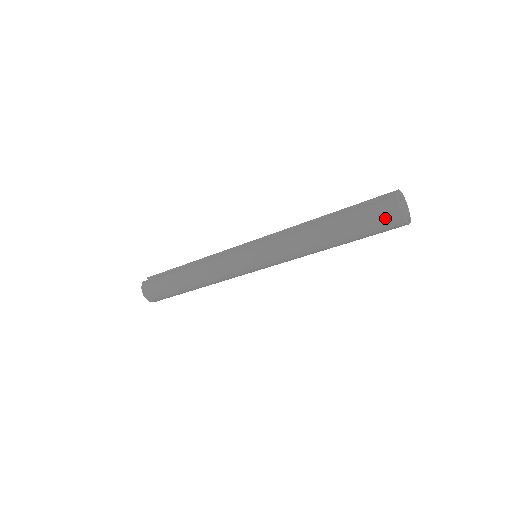
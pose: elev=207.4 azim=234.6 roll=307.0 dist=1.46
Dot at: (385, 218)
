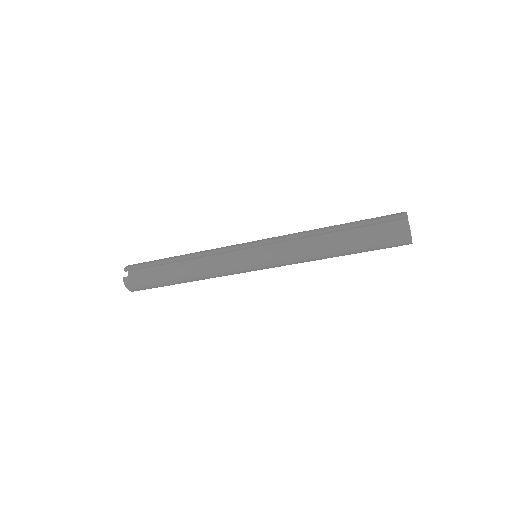
Dot at: (396, 244)
